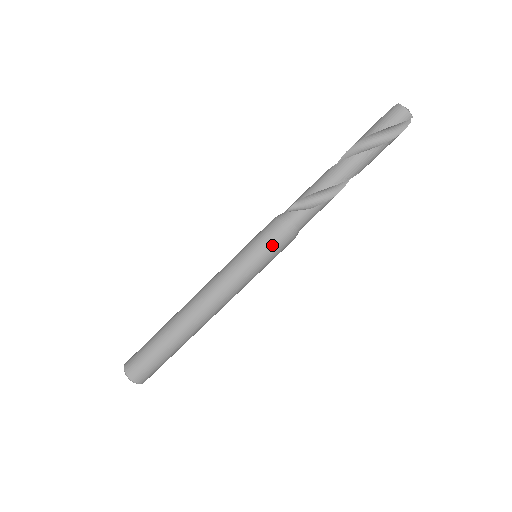
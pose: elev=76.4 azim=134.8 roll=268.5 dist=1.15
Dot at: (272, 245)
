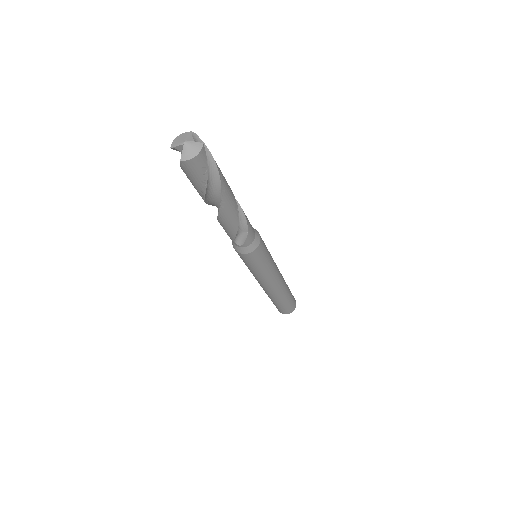
Dot at: (262, 255)
